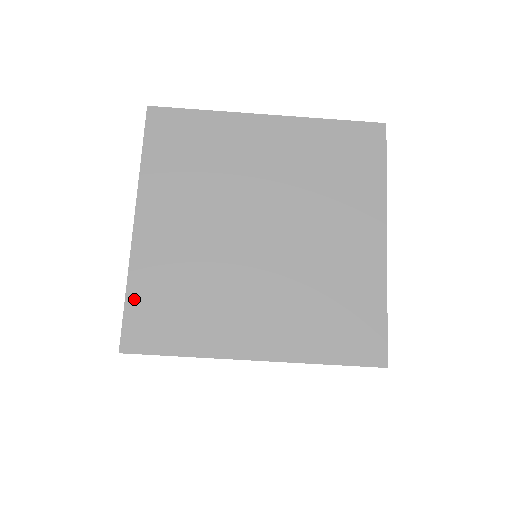
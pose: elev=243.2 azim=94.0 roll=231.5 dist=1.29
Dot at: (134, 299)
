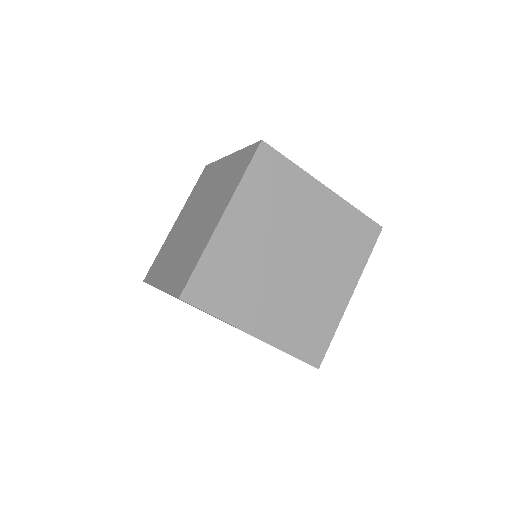
Dot at: (202, 268)
